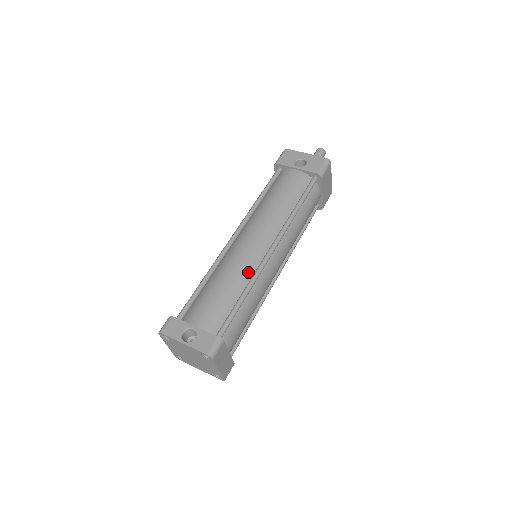
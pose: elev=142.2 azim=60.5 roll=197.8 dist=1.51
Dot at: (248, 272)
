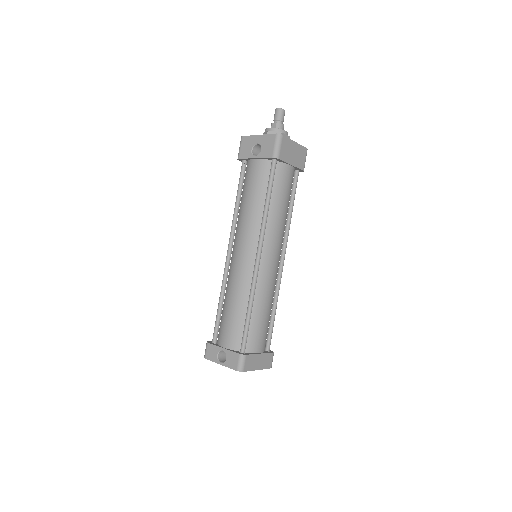
Dot at: (246, 286)
